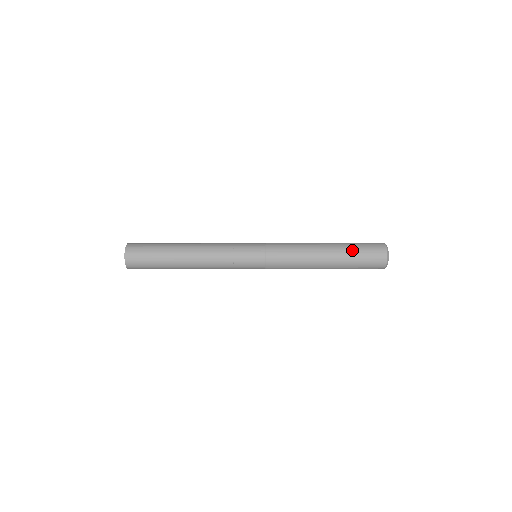
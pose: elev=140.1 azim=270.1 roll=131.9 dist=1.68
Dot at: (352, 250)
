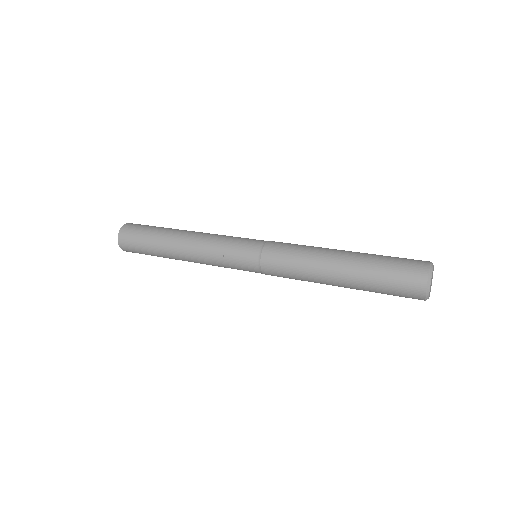
Dot at: (375, 267)
